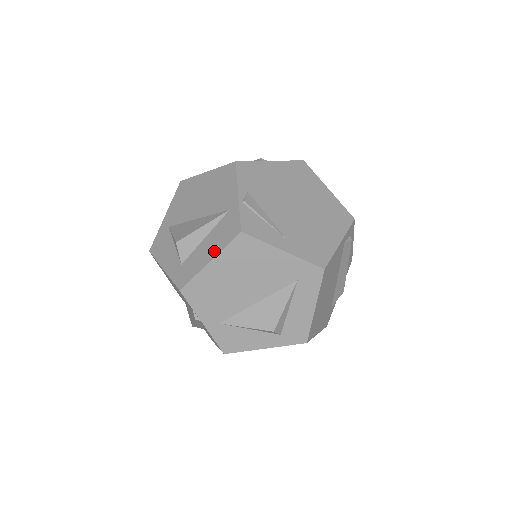
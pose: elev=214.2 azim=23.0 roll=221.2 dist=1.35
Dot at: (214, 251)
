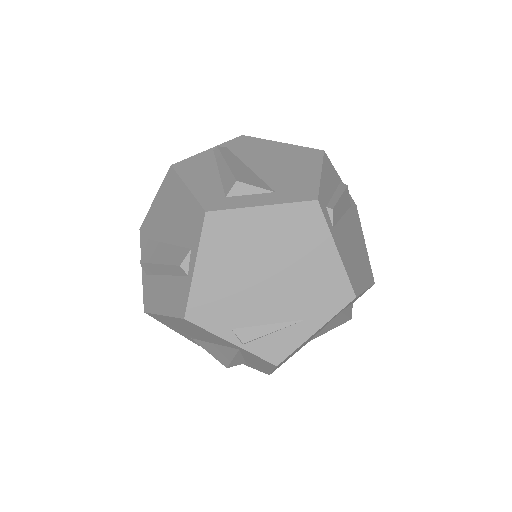
Dot at: (267, 368)
